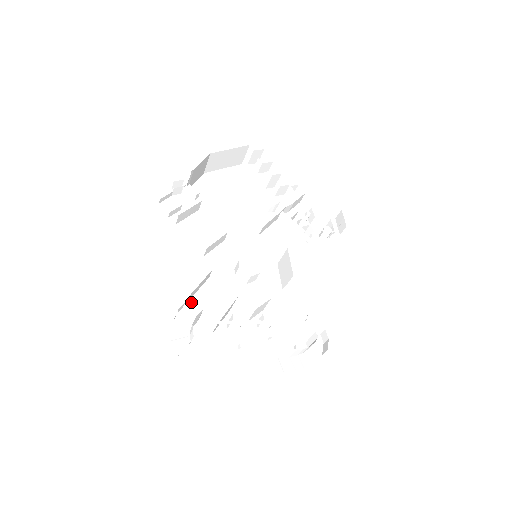
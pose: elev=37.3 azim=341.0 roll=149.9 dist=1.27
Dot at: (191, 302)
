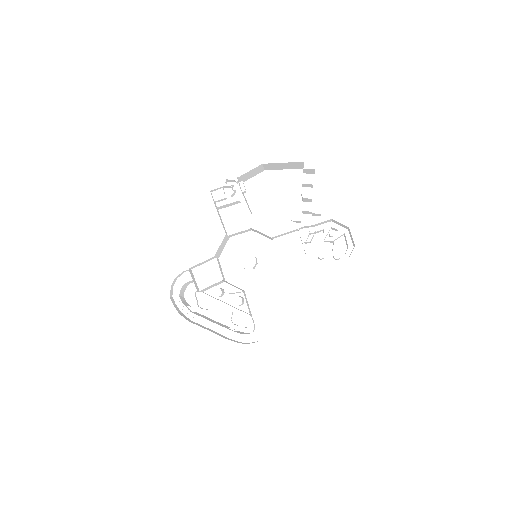
Dot at: (196, 269)
